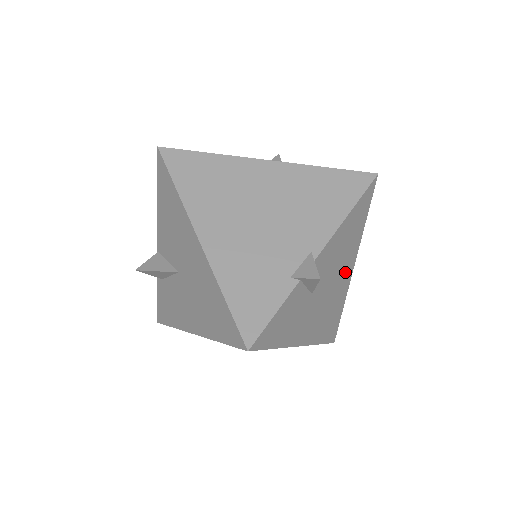
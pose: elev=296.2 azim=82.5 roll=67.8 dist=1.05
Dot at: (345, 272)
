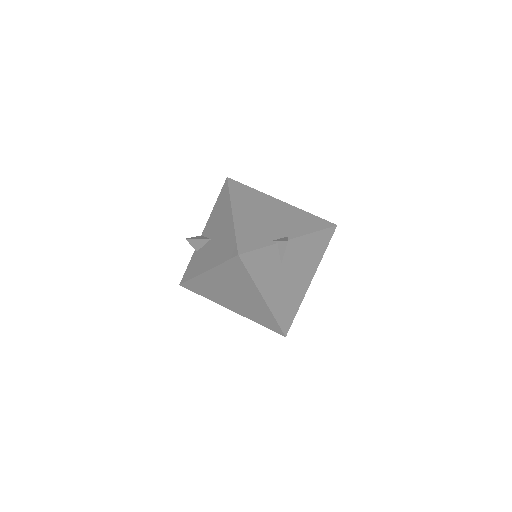
Dot at: (305, 277)
